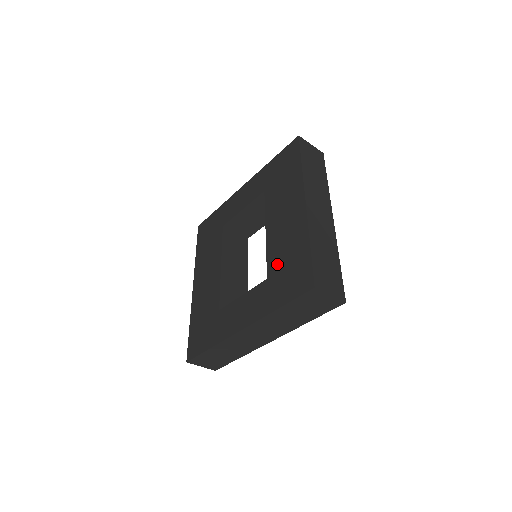
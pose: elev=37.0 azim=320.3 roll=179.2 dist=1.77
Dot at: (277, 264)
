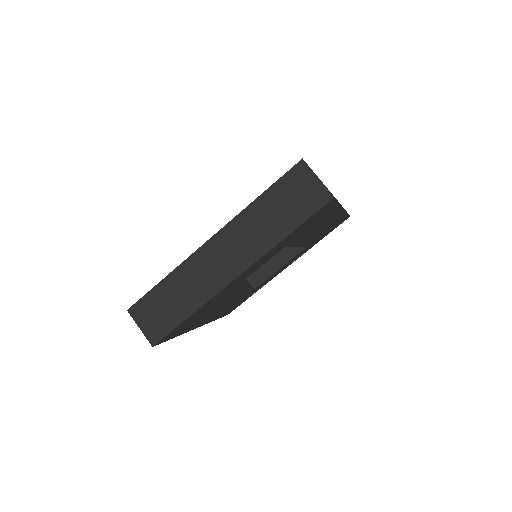
Dot at: occluded
